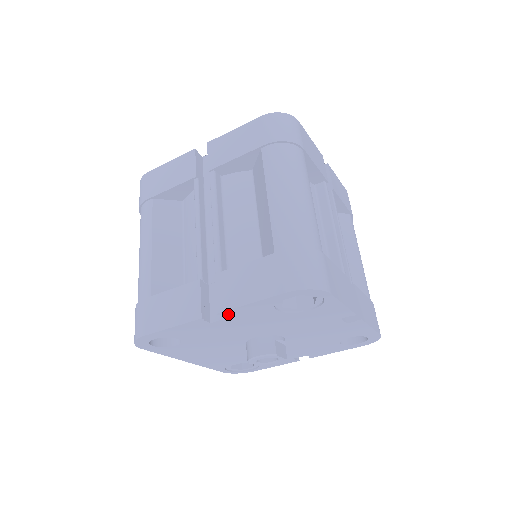
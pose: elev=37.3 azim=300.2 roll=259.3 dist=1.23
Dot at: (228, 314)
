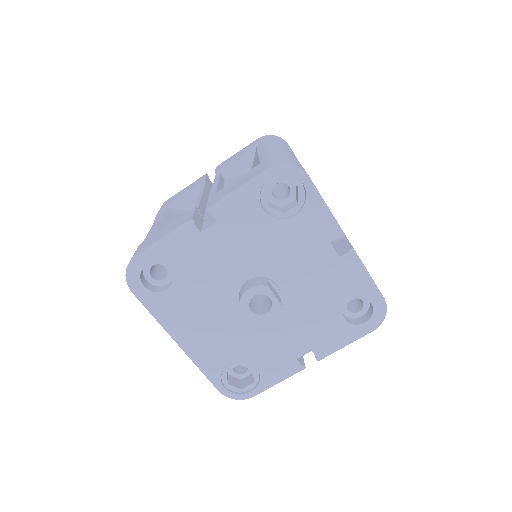
Dot at: (217, 212)
